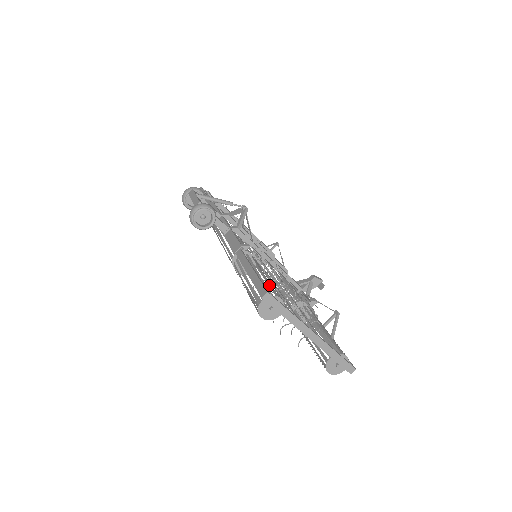
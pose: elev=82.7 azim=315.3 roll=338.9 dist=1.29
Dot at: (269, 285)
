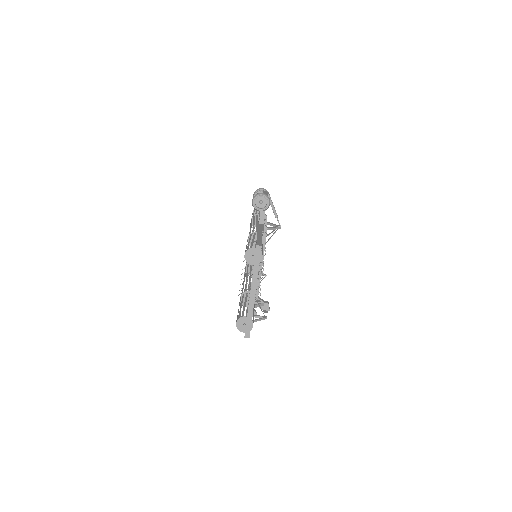
Dot at: (262, 250)
